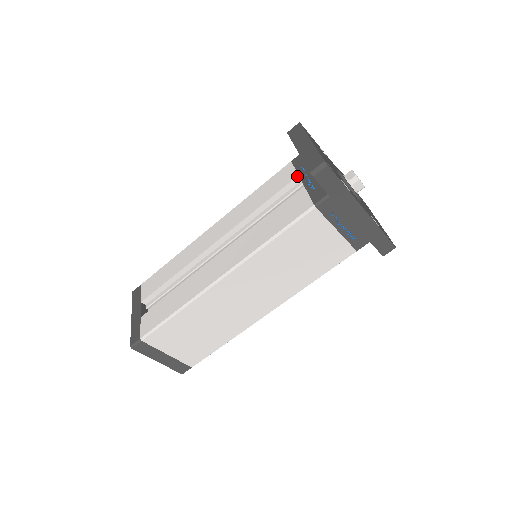
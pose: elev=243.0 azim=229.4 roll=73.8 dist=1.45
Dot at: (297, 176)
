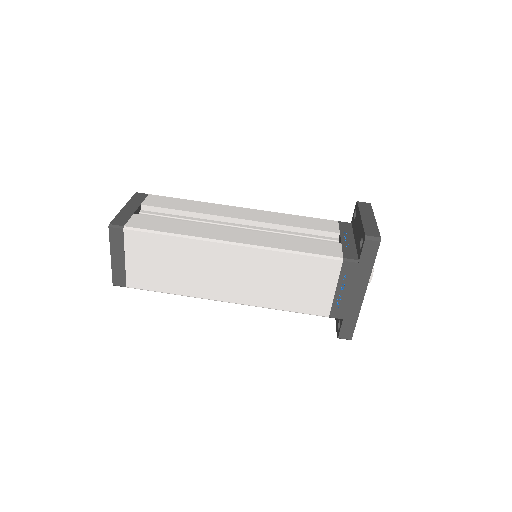
Dot at: (339, 232)
